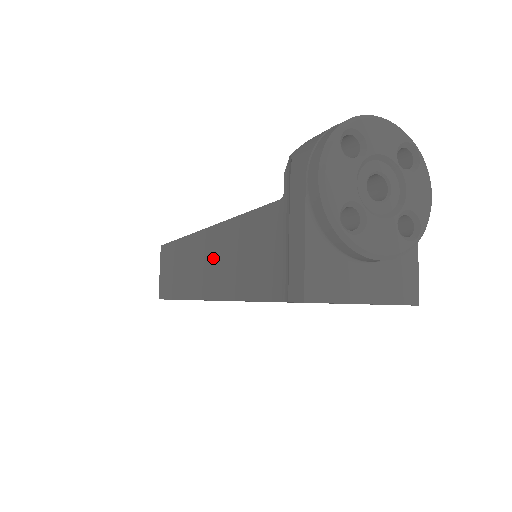
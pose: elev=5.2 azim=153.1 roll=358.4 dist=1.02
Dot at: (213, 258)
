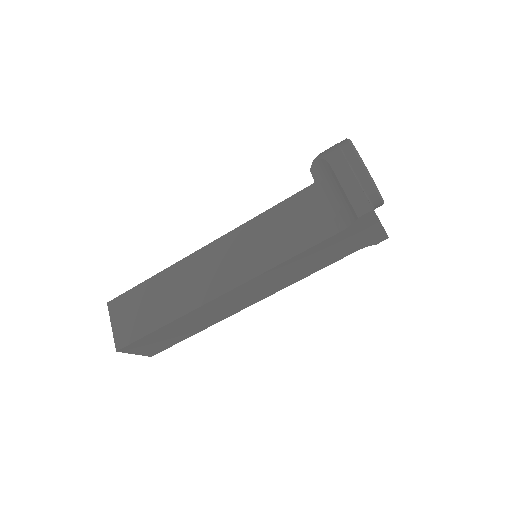
Dot at: (231, 256)
